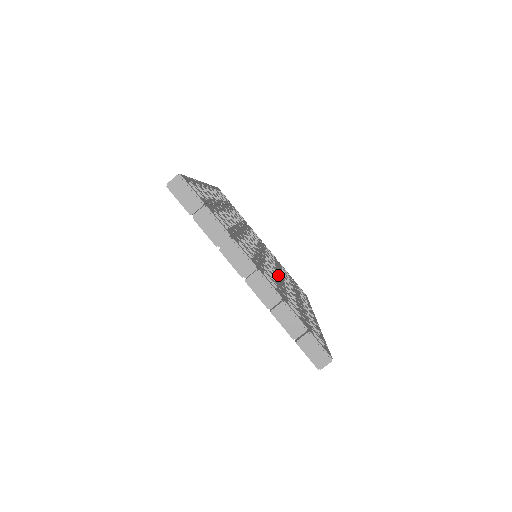
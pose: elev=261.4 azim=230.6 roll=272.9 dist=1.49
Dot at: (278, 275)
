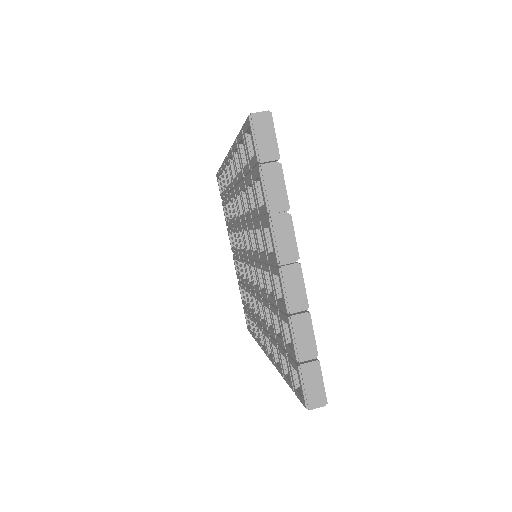
Dot at: occluded
